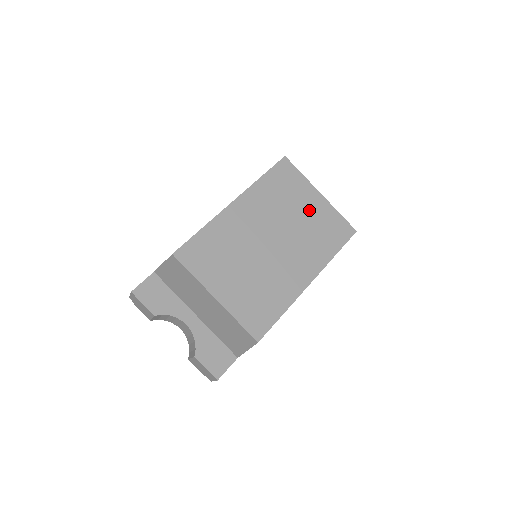
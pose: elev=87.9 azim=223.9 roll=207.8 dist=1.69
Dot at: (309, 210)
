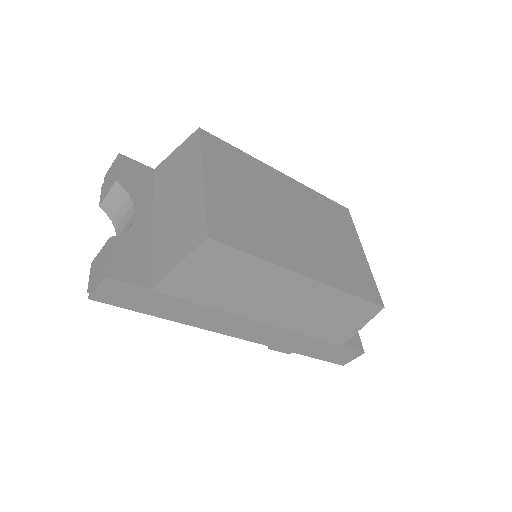
Dot at: (346, 247)
